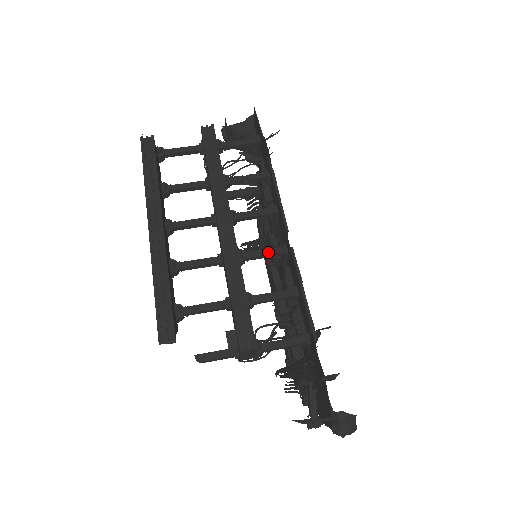
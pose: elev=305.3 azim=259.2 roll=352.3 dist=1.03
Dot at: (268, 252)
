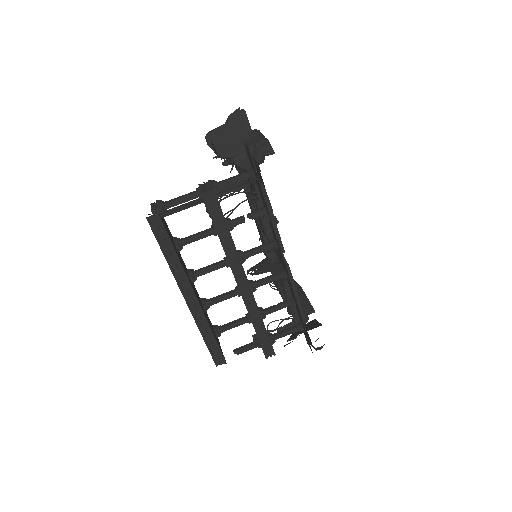
Dot at: (273, 280)
